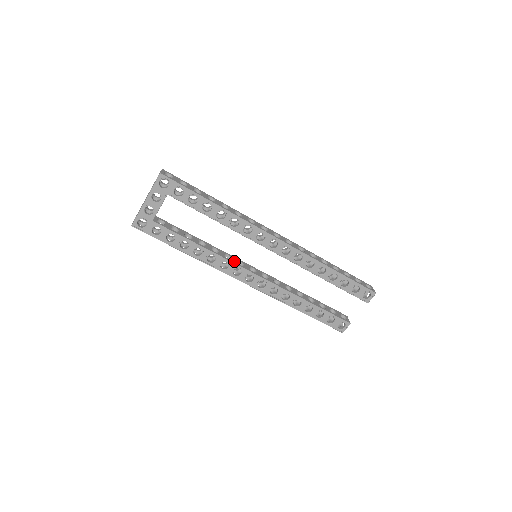
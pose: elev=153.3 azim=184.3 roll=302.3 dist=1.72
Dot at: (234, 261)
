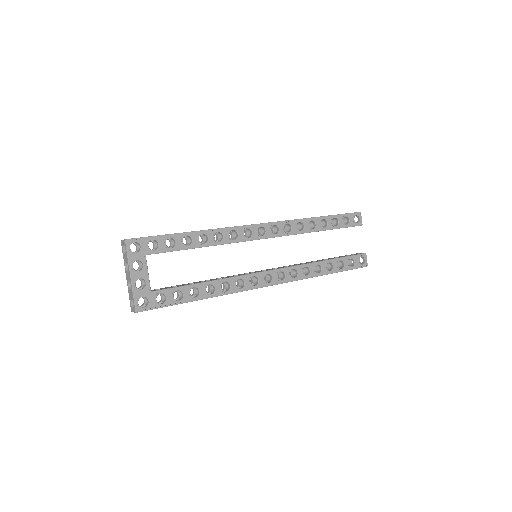
Dot at: (244, 274)
